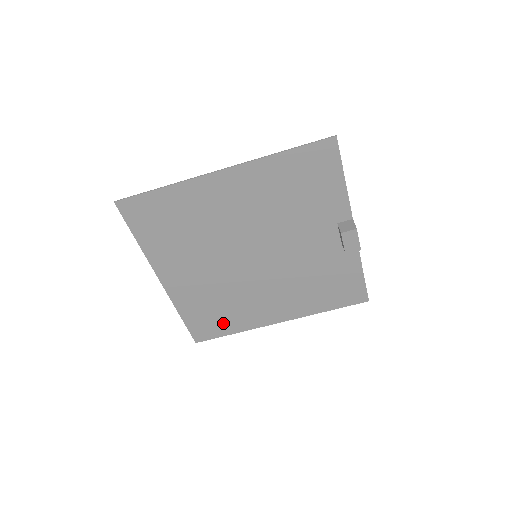
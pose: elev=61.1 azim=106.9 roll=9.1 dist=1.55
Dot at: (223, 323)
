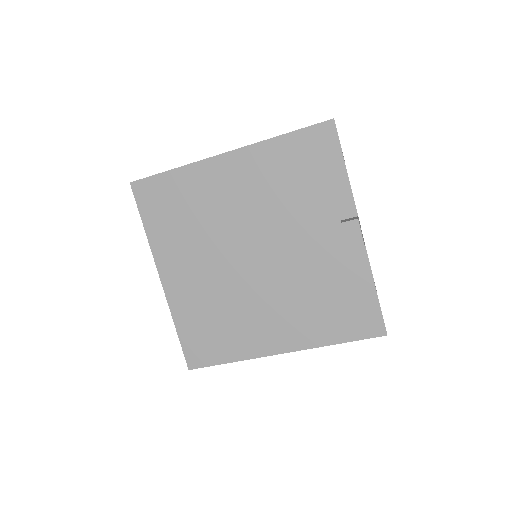
Dot at: (219, 345)
